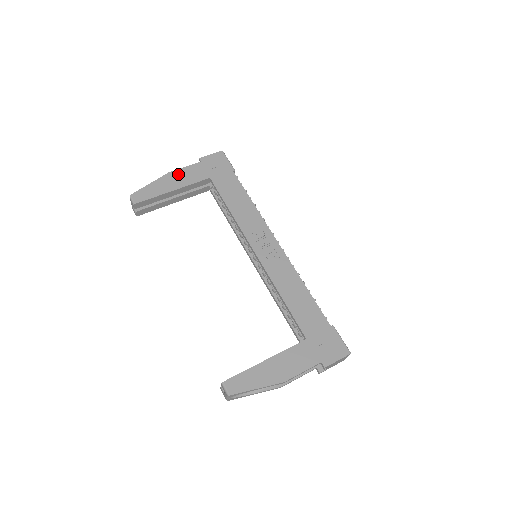
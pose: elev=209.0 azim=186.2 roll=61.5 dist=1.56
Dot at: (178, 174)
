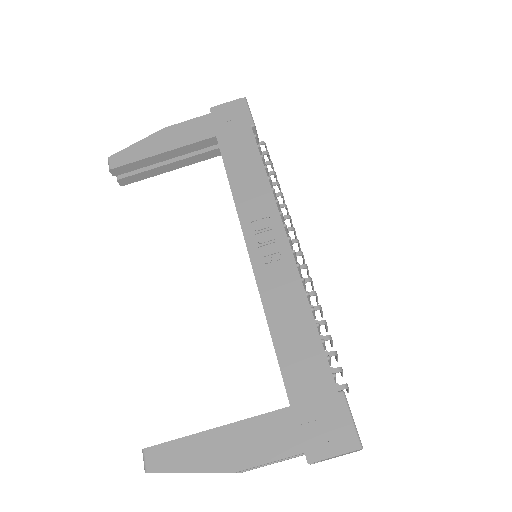
Dot at: (175, 130)
